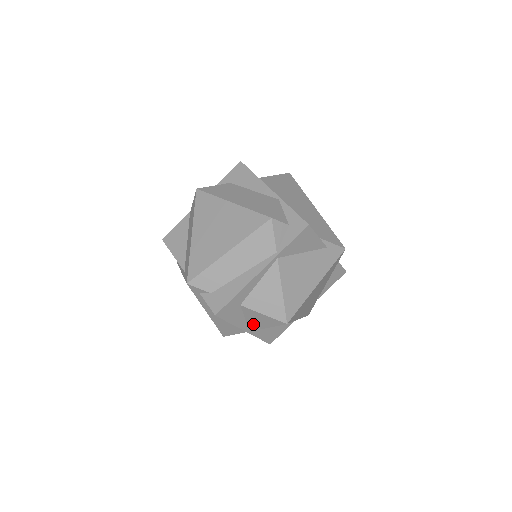
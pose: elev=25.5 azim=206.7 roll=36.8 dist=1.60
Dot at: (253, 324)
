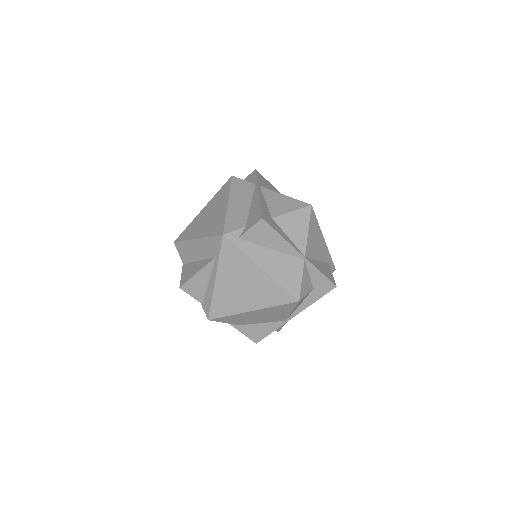
Dot at: (298, 239)
